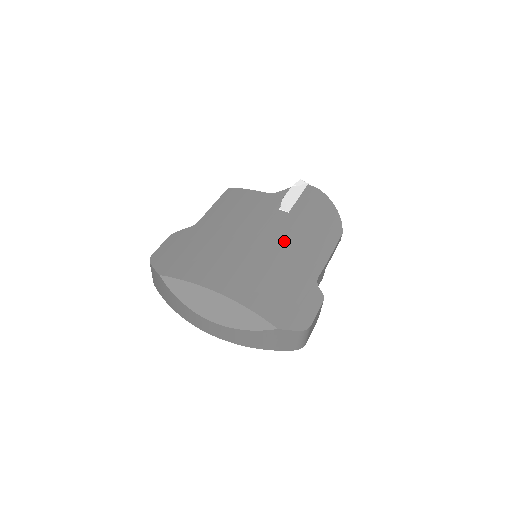
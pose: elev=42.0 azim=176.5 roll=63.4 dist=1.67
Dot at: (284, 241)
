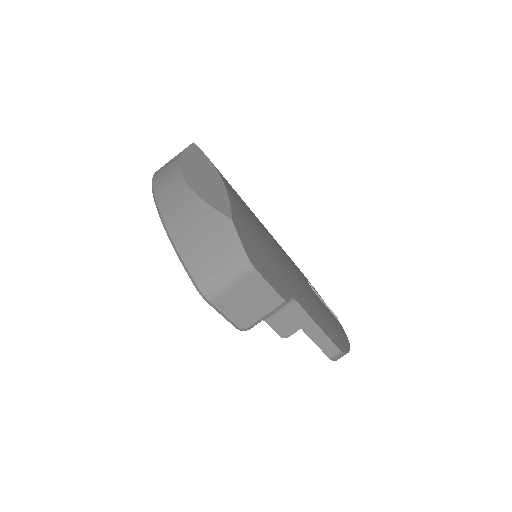
Dot at: (295, 272)
